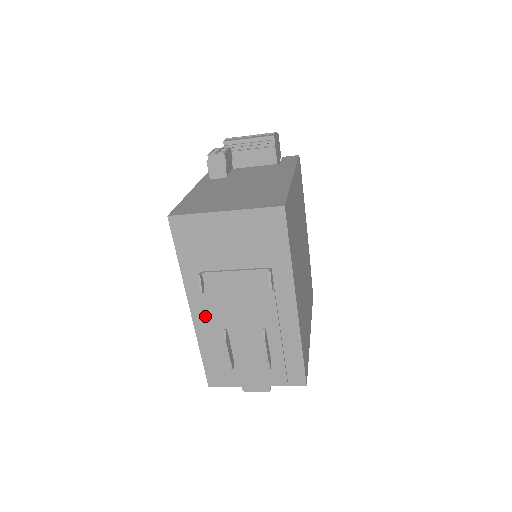
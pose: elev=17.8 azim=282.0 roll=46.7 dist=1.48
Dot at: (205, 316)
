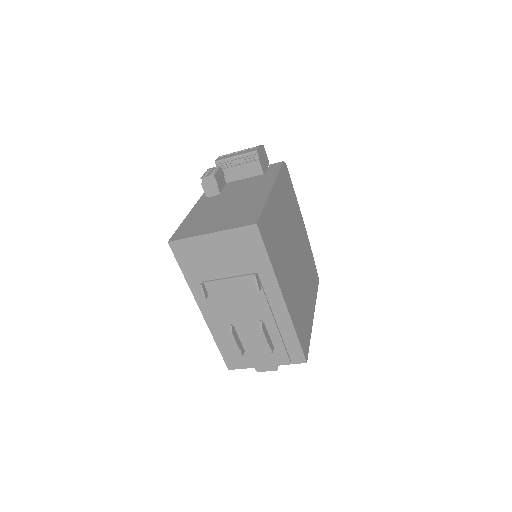
Dot at: (214, 315)
